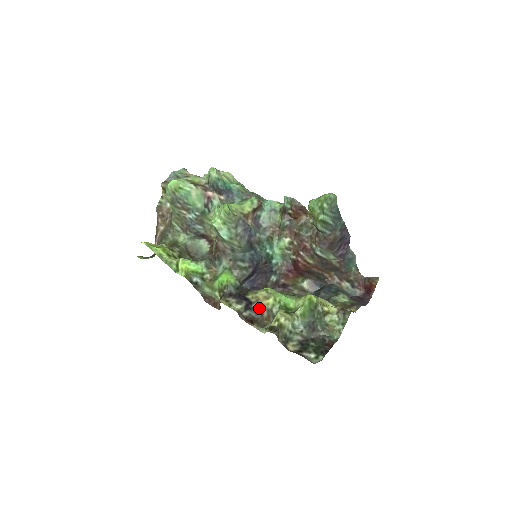
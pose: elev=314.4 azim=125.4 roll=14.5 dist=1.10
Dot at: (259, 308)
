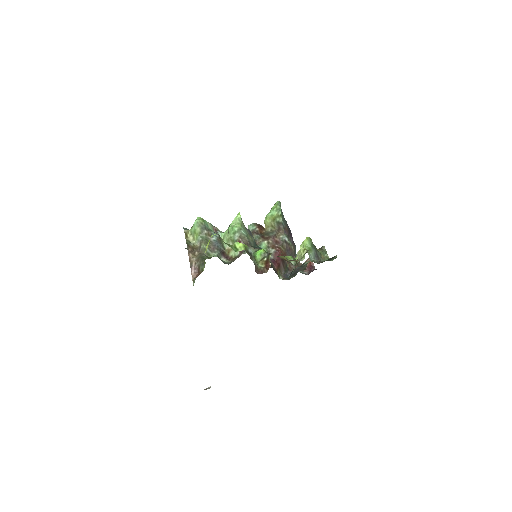
Dot at: occluded
